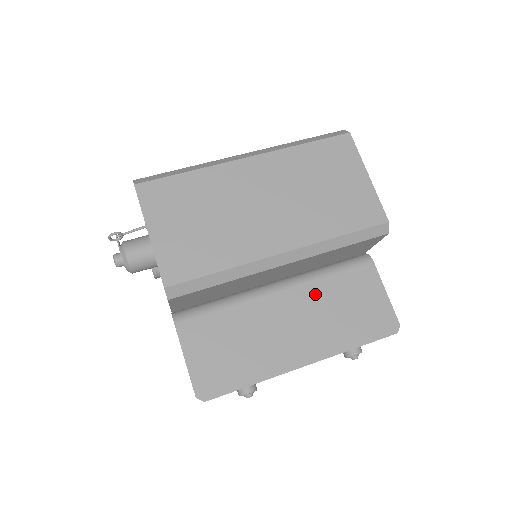
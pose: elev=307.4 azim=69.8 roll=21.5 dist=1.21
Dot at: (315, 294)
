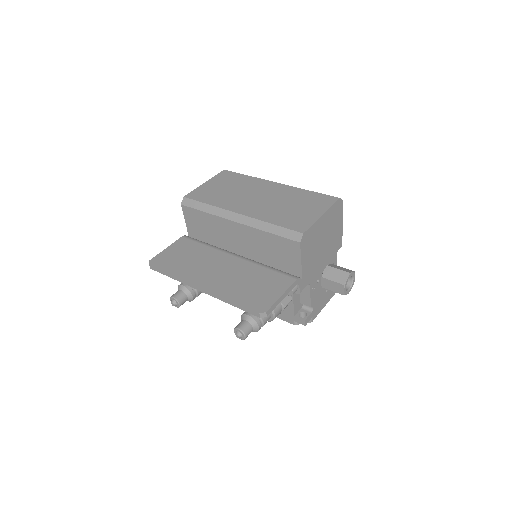
Dot at: (247, 268)
